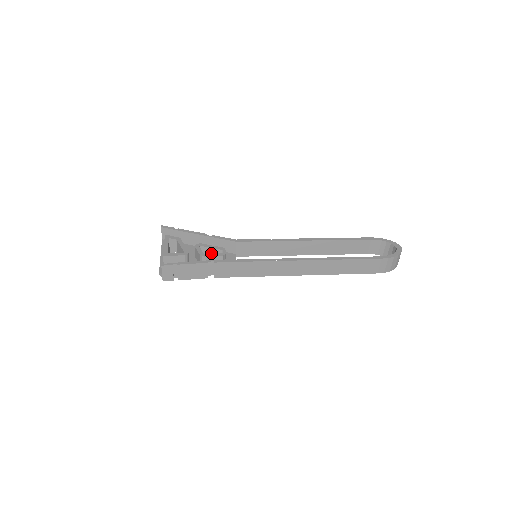
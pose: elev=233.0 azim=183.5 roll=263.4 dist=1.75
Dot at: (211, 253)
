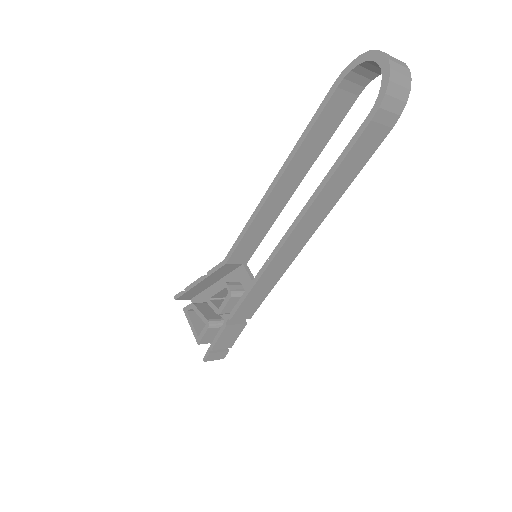
Dot at: (224, 293)
